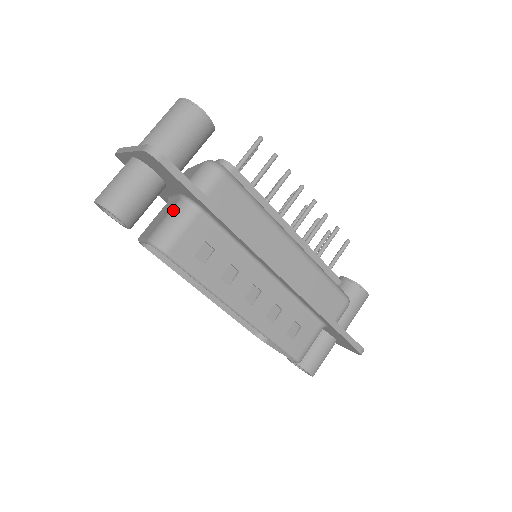
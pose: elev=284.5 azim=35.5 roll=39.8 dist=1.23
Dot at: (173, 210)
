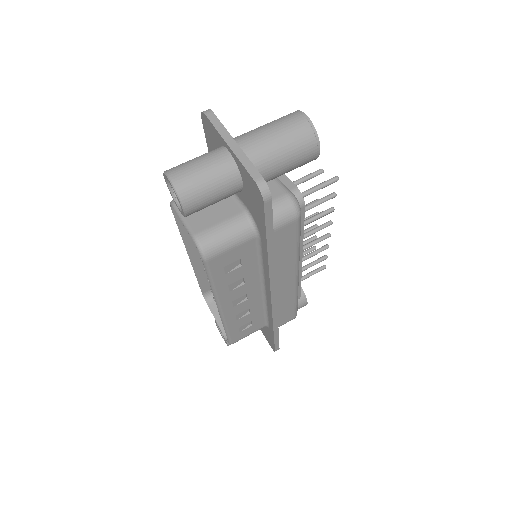
Dot at: (233, 221)
